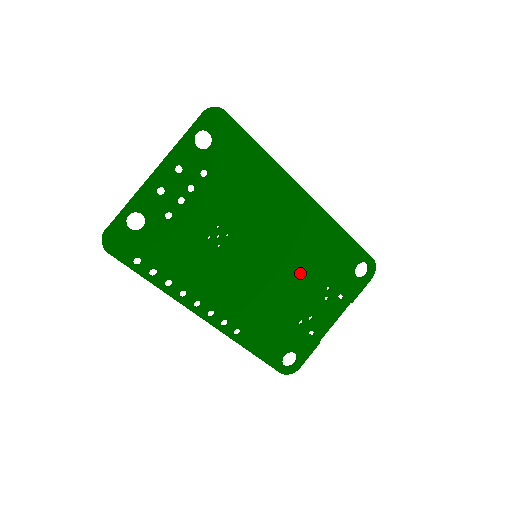
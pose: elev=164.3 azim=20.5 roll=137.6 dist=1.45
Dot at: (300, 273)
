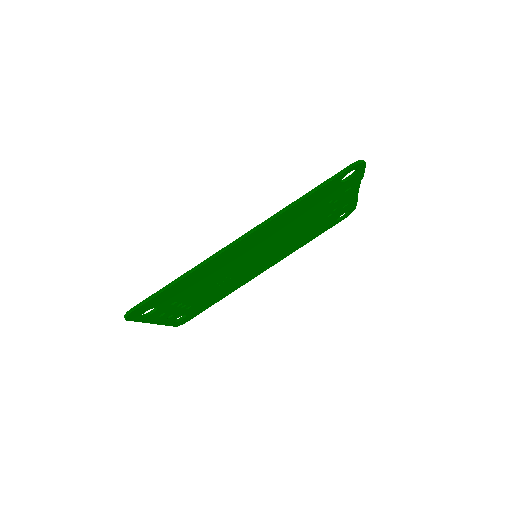
Dot at: (297, 226)
